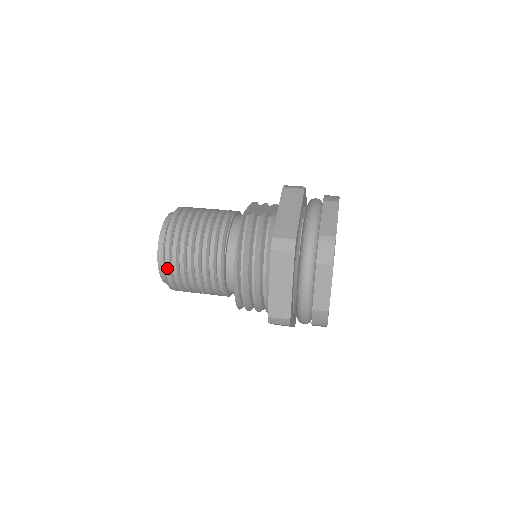
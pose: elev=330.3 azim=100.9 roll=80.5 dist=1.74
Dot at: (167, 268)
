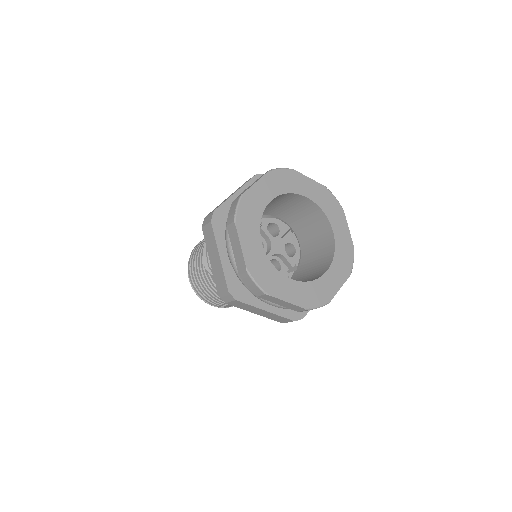
Dot at: occluded
